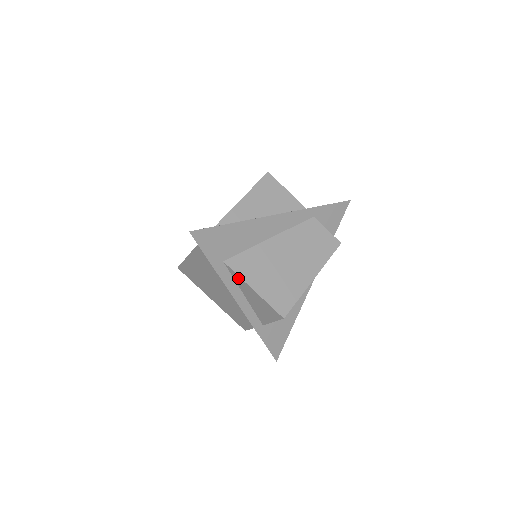
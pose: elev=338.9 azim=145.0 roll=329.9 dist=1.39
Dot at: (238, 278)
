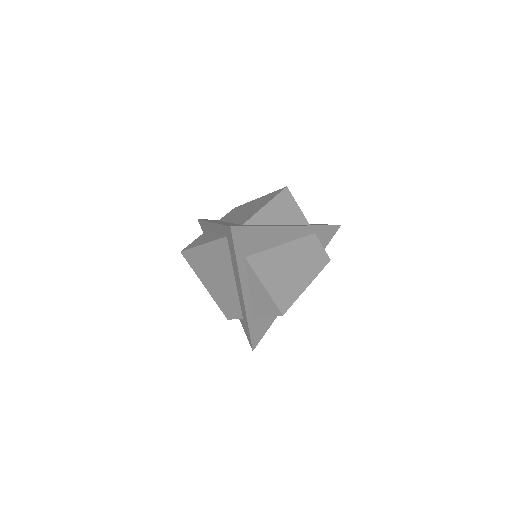
Dot at: (253, 274)
